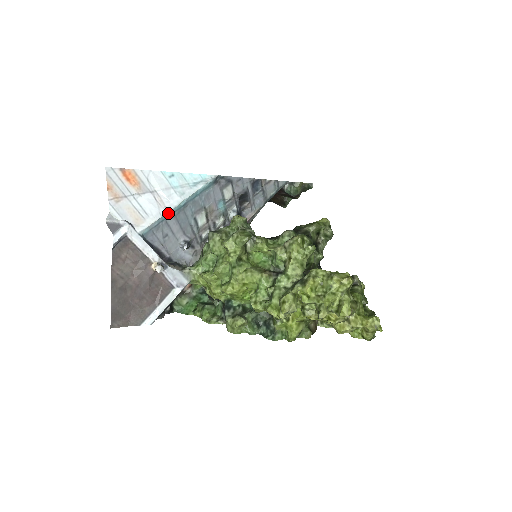
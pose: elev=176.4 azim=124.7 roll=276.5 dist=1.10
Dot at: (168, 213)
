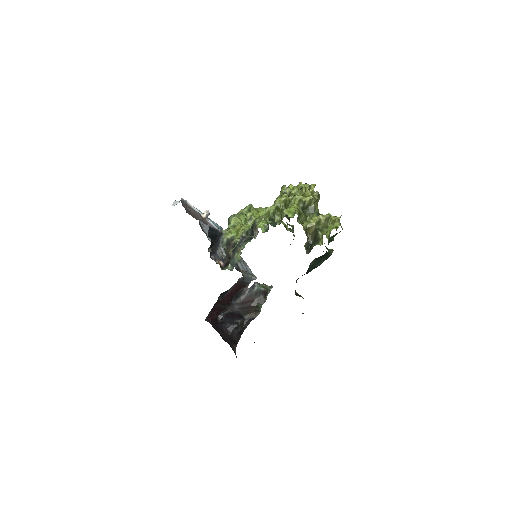
Dot at: occluded
